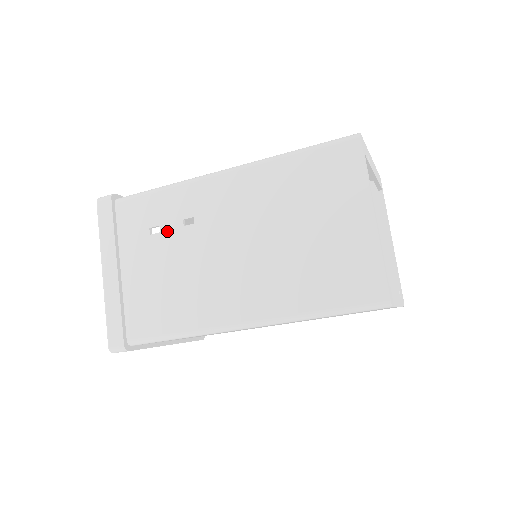
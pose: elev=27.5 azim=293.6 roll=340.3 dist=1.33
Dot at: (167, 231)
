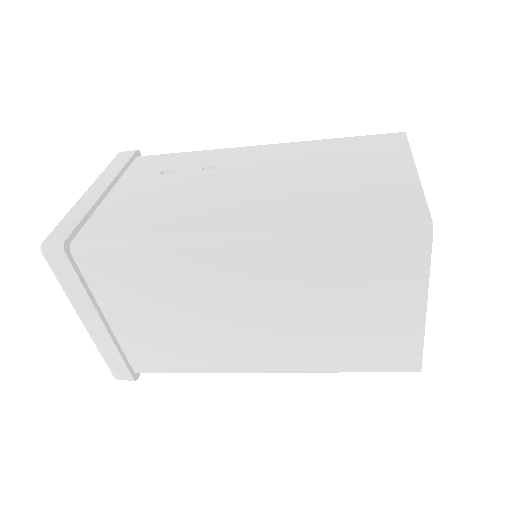
Dot at: (181, 172)
